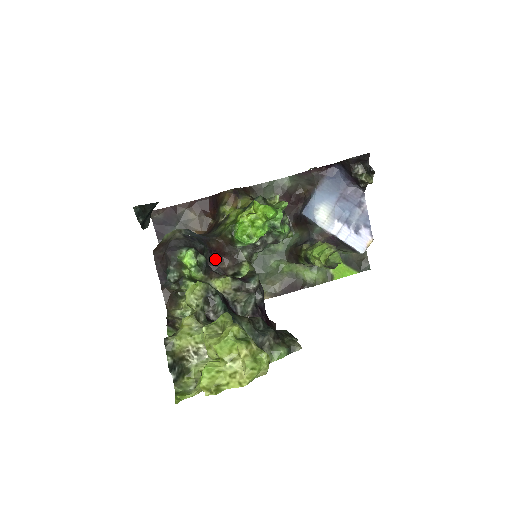
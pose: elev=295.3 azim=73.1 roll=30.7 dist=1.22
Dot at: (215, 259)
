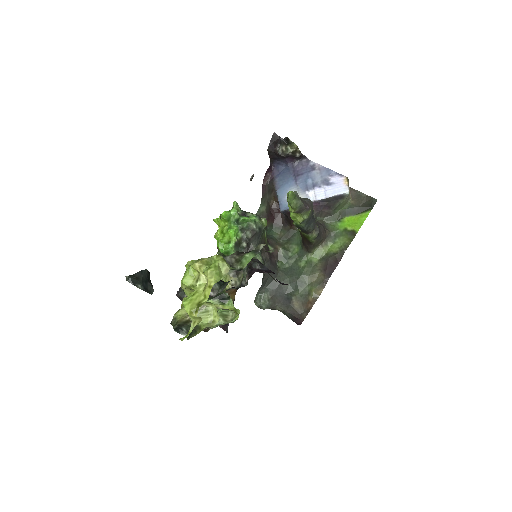
Dot at: occluded
